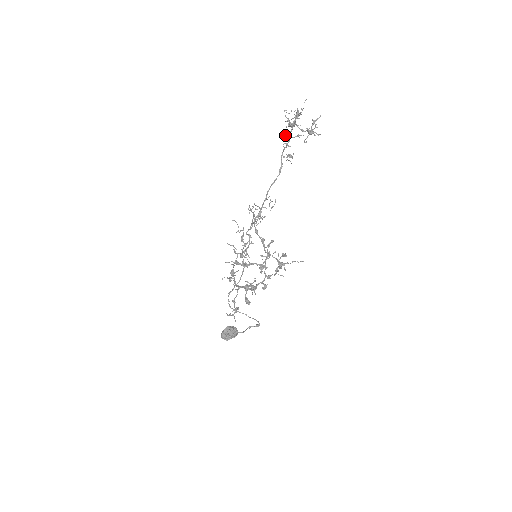
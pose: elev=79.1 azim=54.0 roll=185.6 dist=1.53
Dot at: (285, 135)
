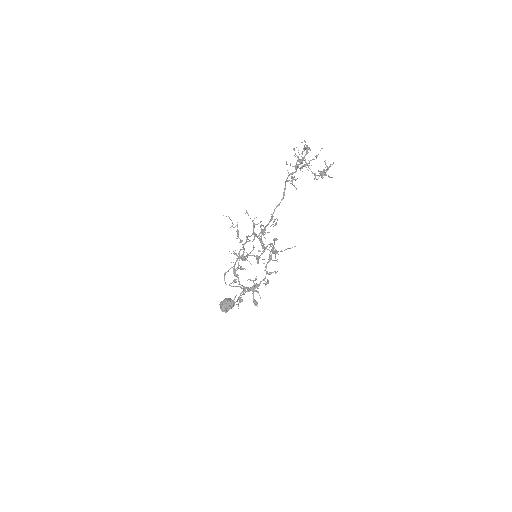
Dot at: (292, 166)
